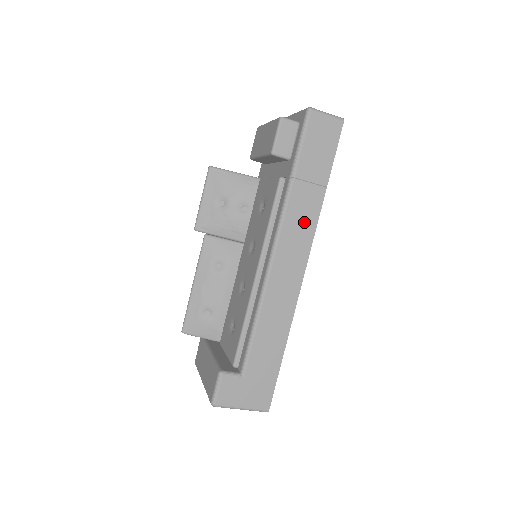
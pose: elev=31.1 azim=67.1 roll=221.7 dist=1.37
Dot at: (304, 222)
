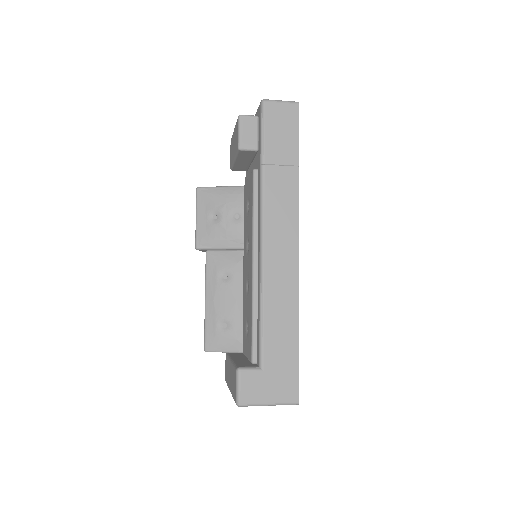
Dot at: (285, 203)
